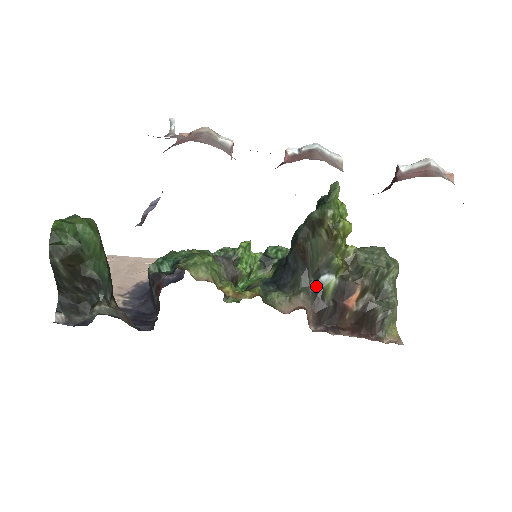
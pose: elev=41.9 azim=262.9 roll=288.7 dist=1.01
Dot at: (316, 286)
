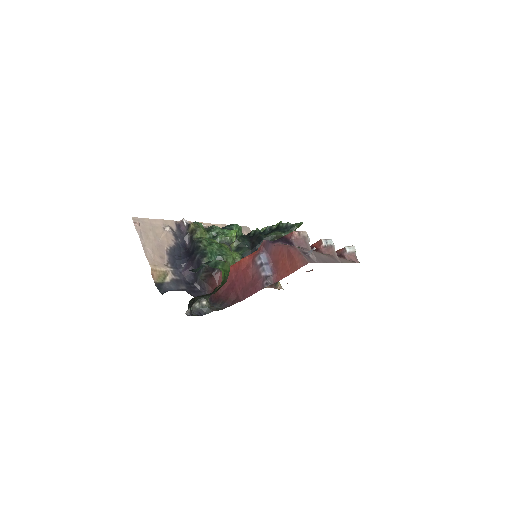
Dot at: occluded
